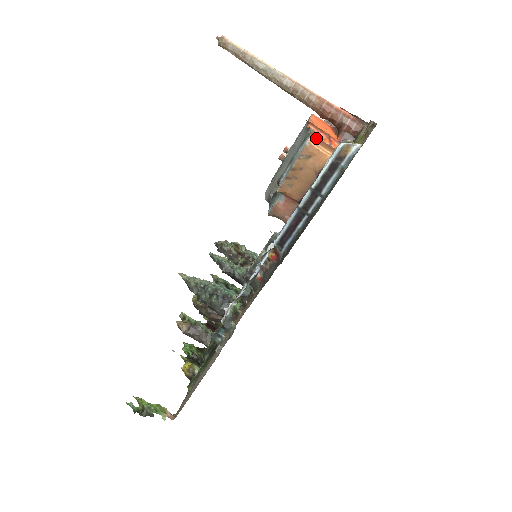
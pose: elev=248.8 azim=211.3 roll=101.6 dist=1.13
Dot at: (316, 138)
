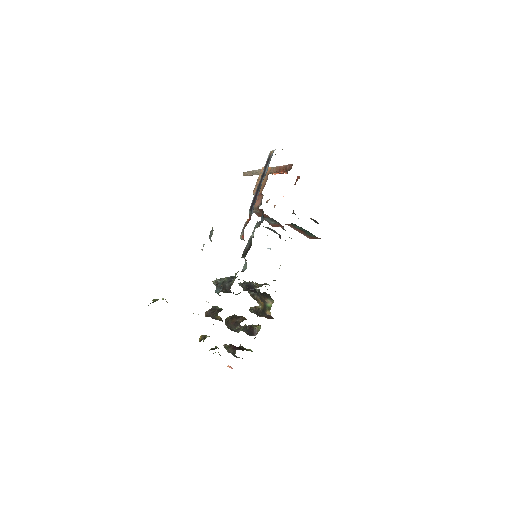
Dot at: occluded
